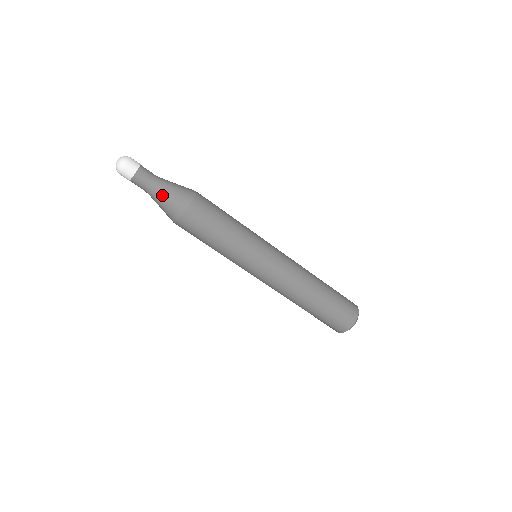
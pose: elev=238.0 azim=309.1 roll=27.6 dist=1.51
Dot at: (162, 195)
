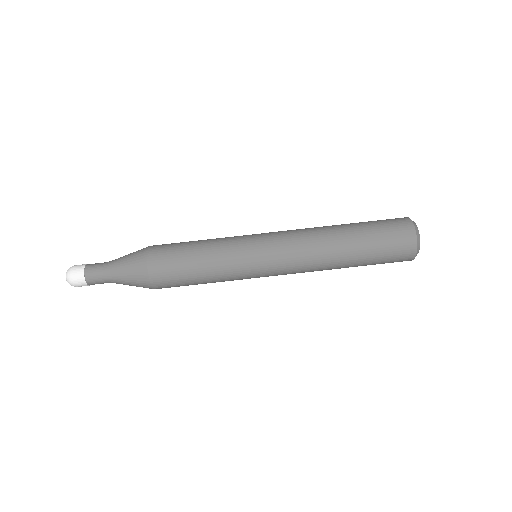
Dot at: (120, 277)
